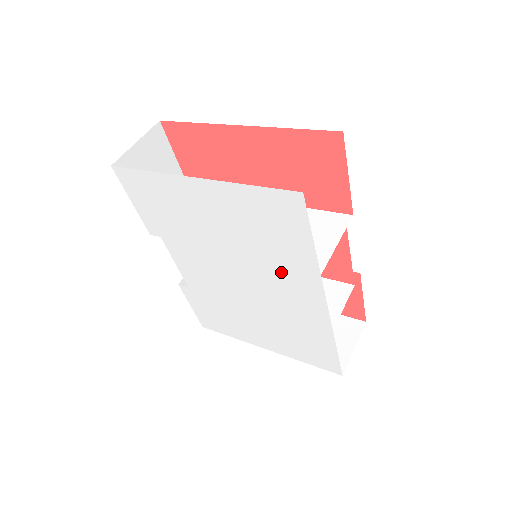
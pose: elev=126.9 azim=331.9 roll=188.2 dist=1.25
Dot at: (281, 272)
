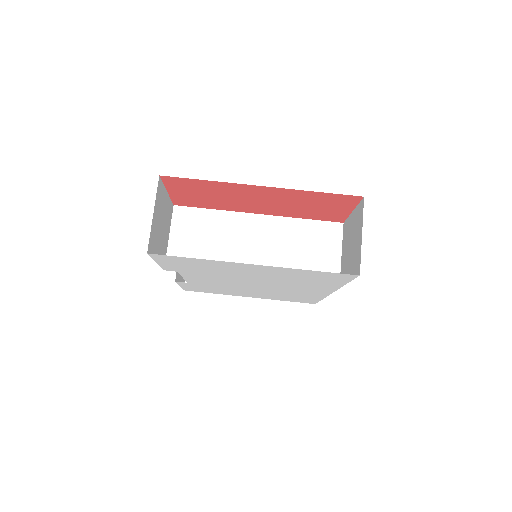
Dot at: (302, 286)
